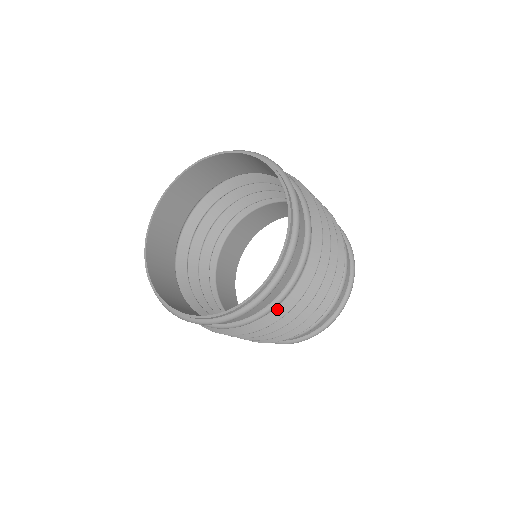
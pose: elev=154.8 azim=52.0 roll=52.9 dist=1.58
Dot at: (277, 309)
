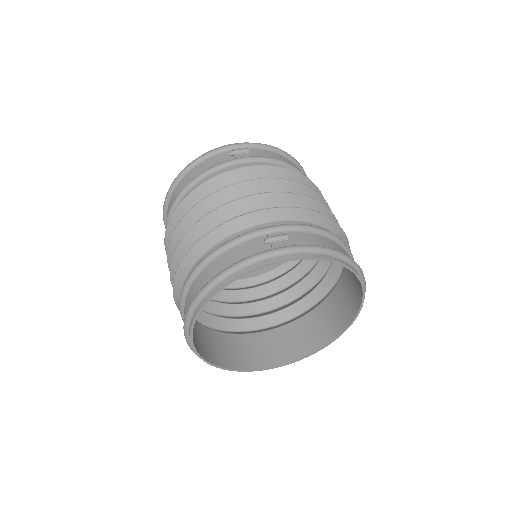
Dot at: (327, 299)
